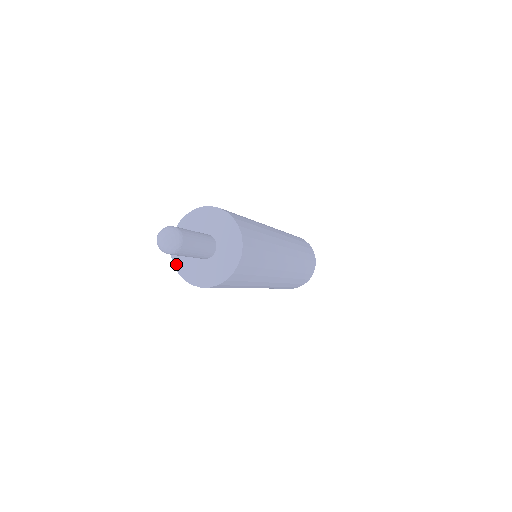
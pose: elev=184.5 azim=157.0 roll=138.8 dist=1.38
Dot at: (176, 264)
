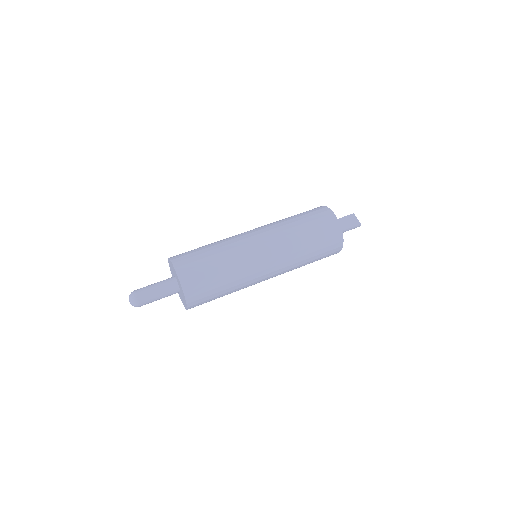
Dot at: occluded
